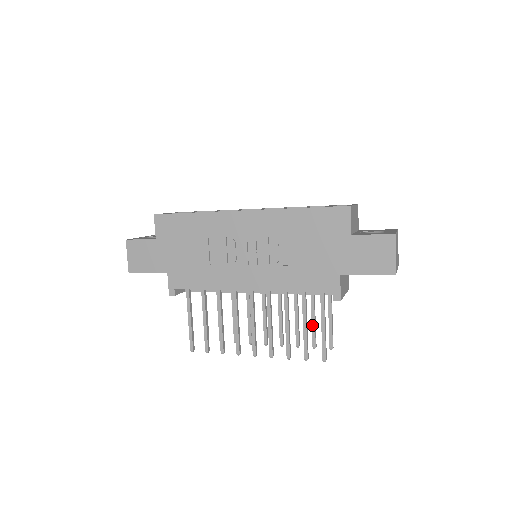
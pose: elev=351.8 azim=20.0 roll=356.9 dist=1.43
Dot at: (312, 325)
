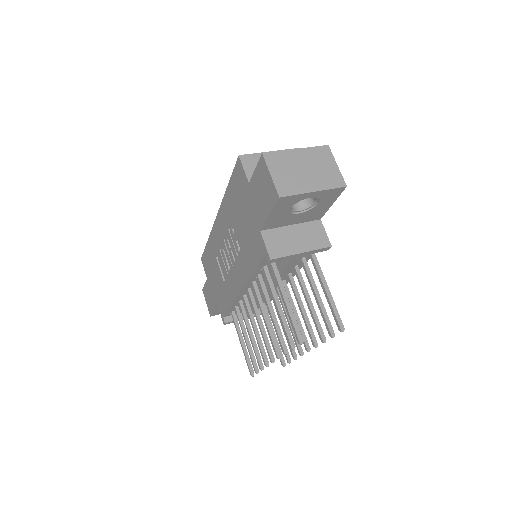
Dot at: (319, 308)
